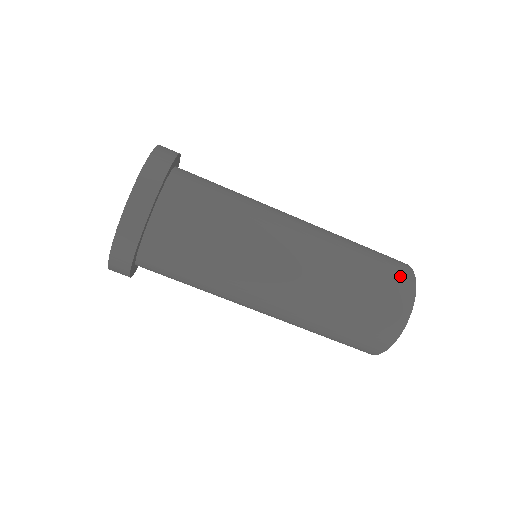
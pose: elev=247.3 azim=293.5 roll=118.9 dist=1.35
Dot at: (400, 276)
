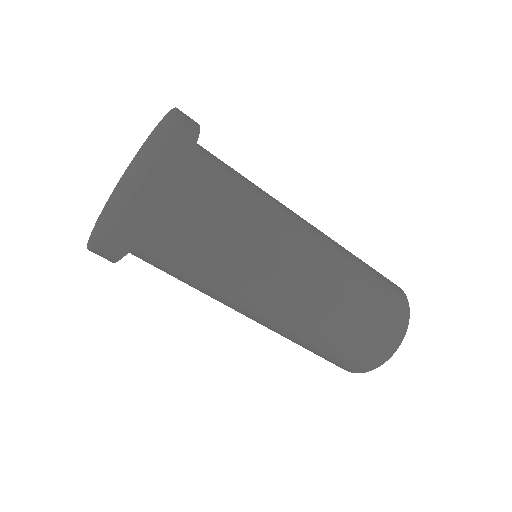
Dot at: (390, 281)
